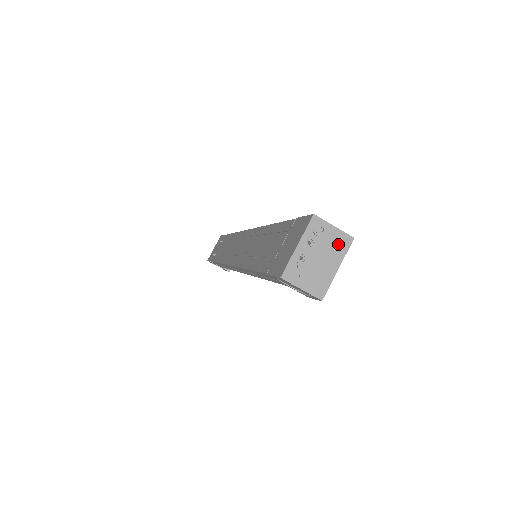
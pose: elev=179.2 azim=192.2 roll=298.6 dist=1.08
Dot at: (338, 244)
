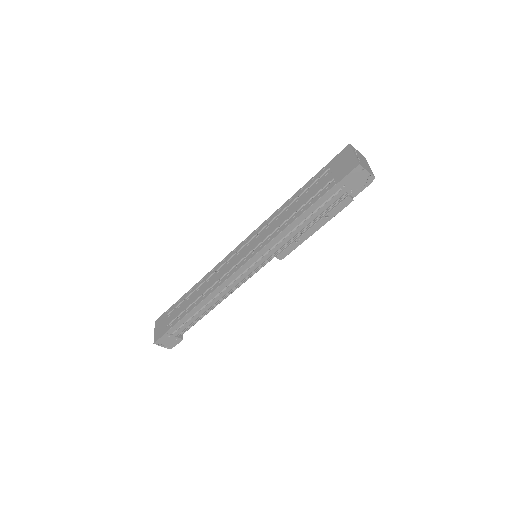
Dot at: (363, 157)
